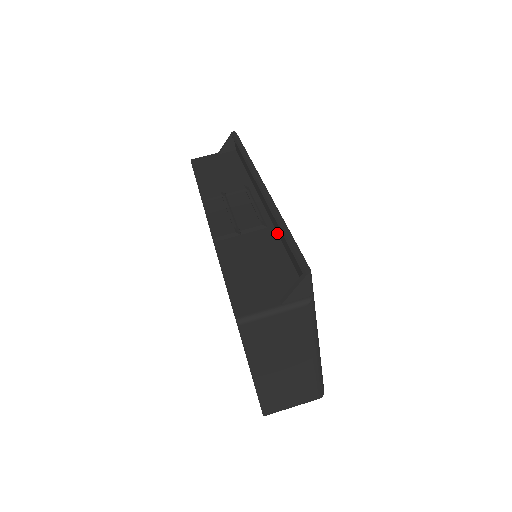
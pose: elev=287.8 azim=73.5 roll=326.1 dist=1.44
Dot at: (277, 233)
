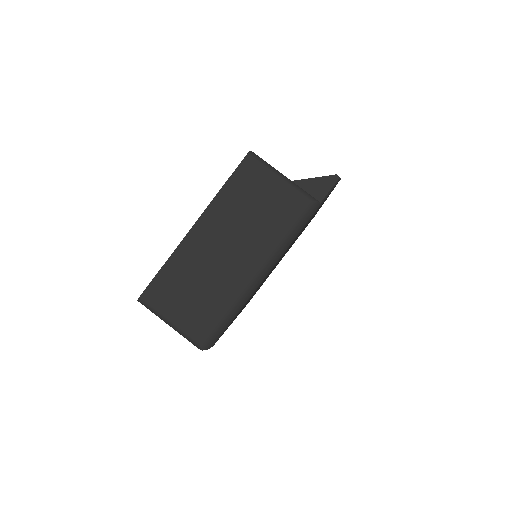
Dot at: occluded
